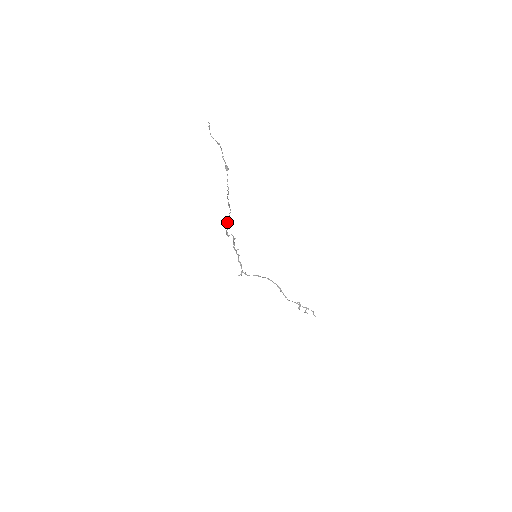
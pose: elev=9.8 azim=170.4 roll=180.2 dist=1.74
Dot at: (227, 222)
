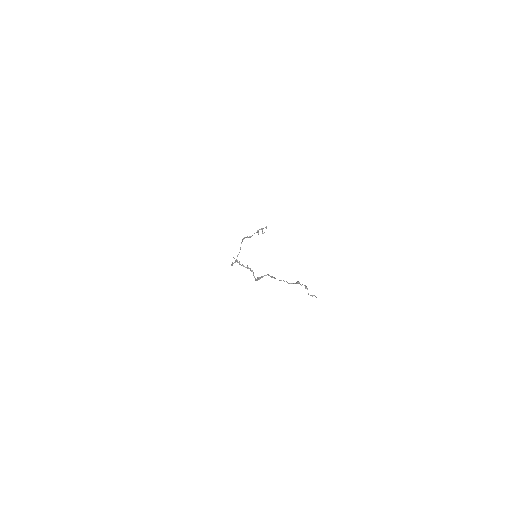
Dot at: occluded
